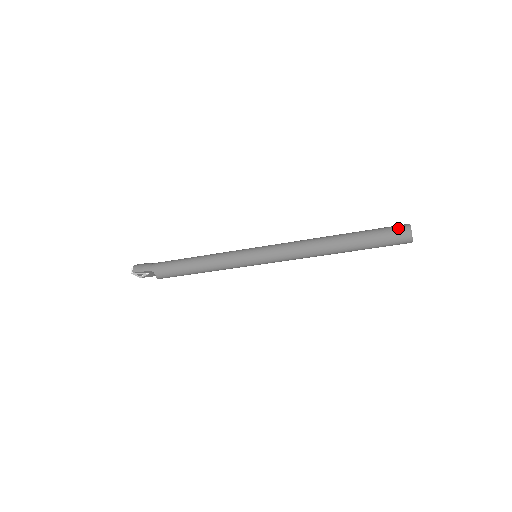
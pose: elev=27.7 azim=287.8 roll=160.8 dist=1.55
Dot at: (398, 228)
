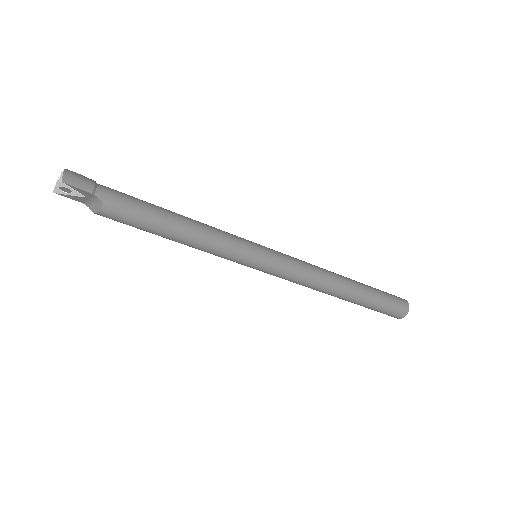
Dot at: (401, 300)
